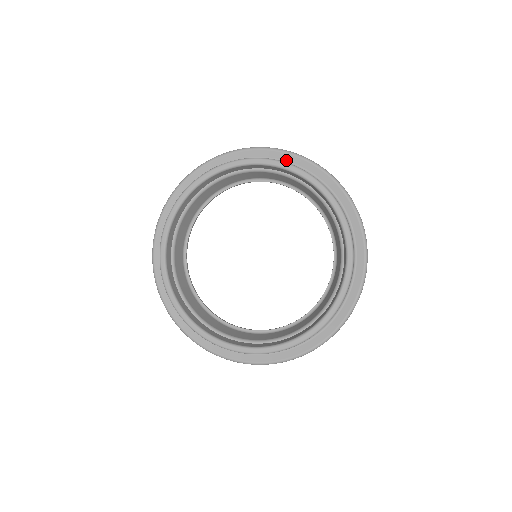
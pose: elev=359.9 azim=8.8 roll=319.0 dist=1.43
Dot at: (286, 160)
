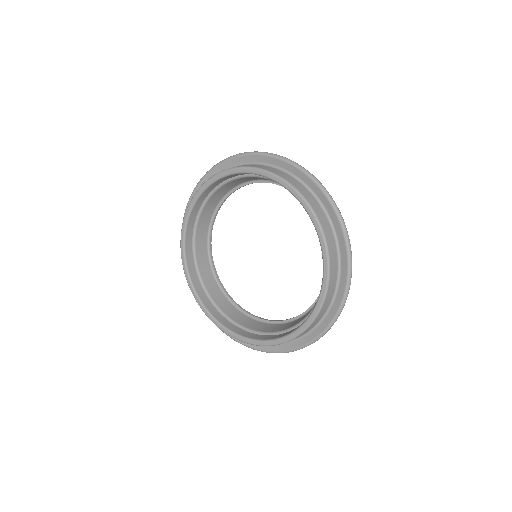
Dot at: (226, 168)
